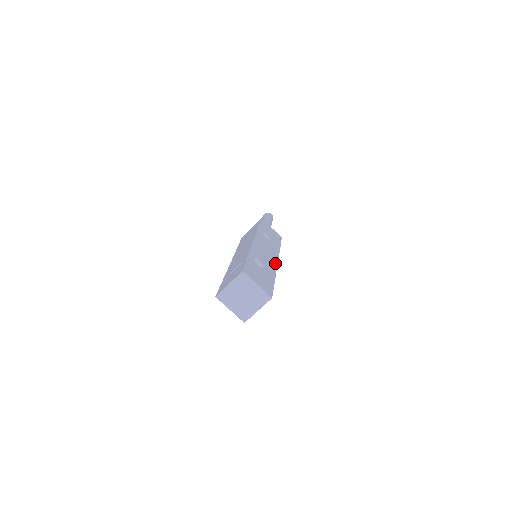
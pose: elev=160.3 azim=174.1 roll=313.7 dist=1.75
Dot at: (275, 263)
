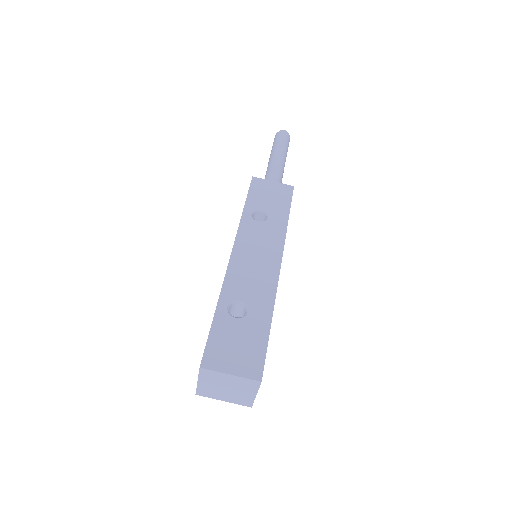
Dot at: (274, 273)
